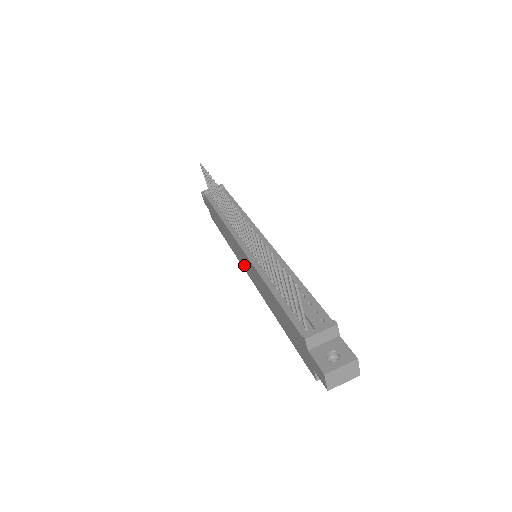
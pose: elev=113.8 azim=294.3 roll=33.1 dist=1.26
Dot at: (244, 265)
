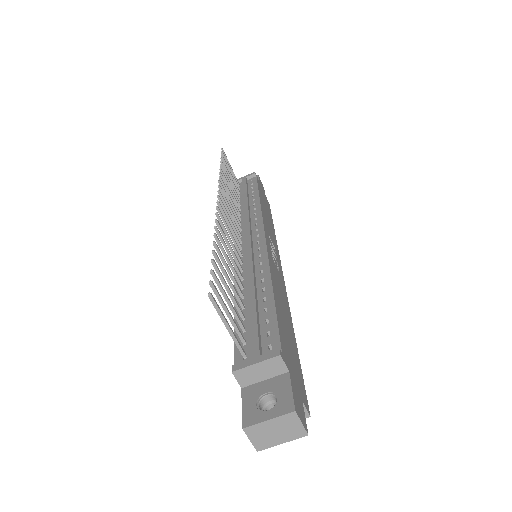
Dot at: occluded
